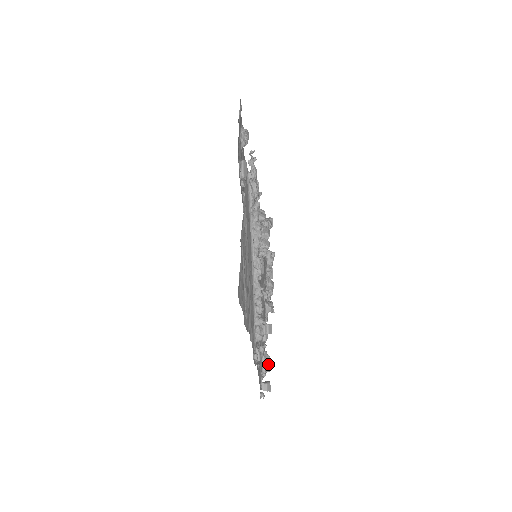
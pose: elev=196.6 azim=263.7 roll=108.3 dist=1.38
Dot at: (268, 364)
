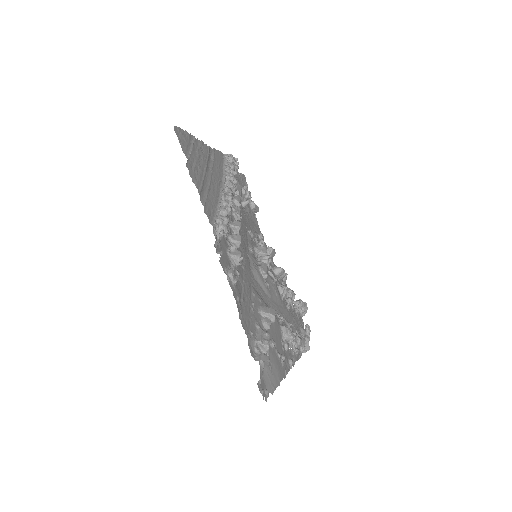
Dot at: (267, 339)
